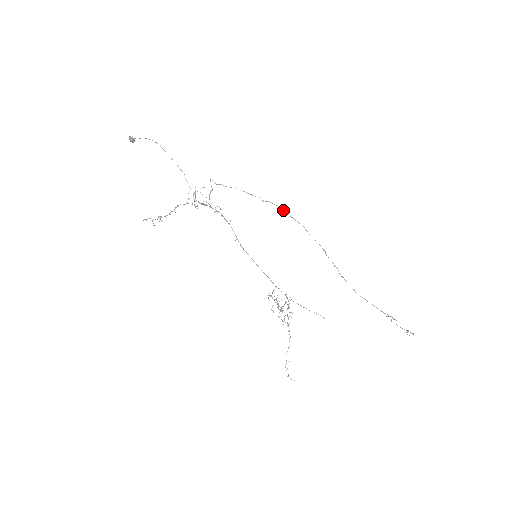
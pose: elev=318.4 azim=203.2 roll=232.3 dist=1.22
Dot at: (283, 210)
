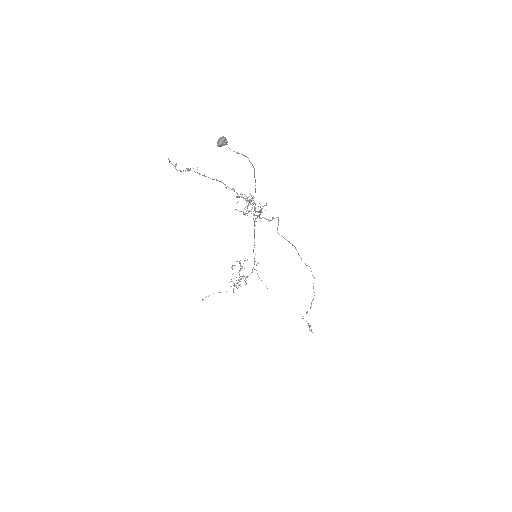
Dot at: occluded
